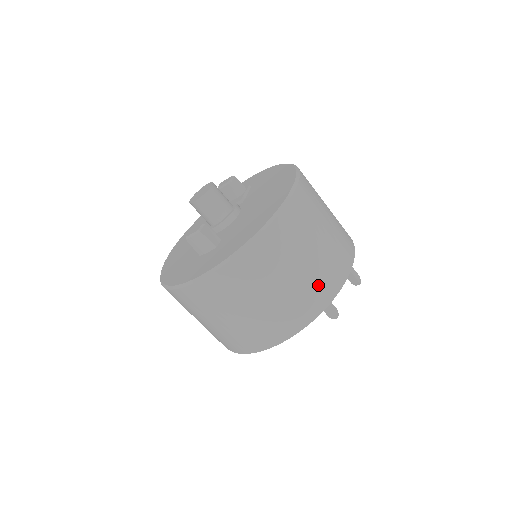
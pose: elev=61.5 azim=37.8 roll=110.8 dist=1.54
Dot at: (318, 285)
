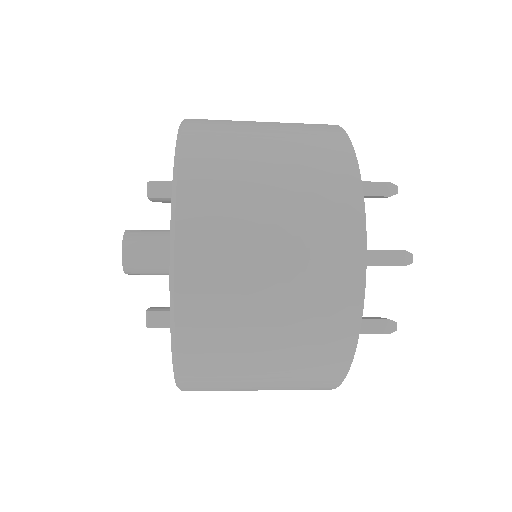
Dot at: (314, 352)
